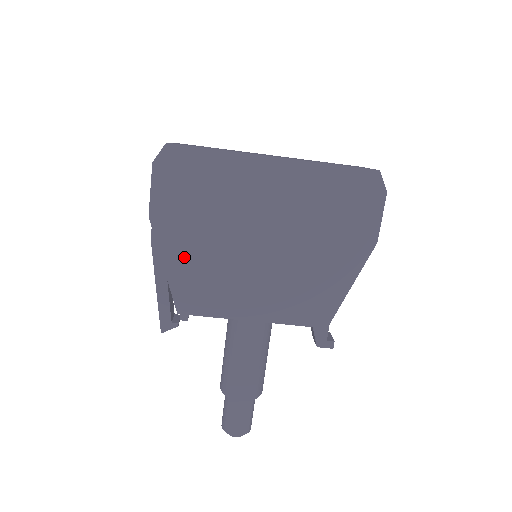
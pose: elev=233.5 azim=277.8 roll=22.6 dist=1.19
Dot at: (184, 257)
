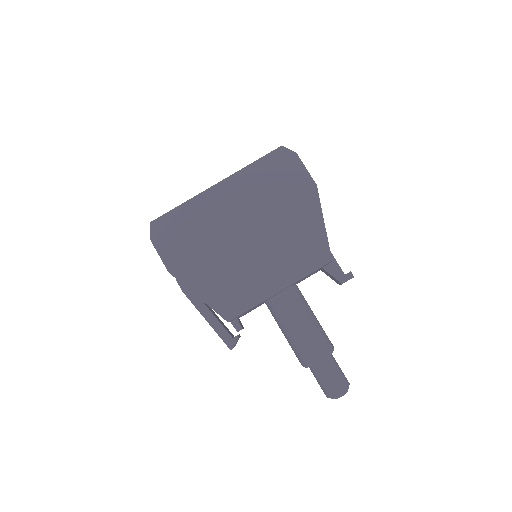
Dot at: (206, 281)
